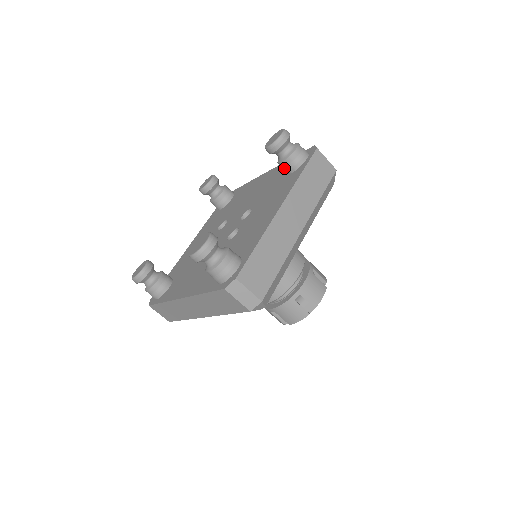
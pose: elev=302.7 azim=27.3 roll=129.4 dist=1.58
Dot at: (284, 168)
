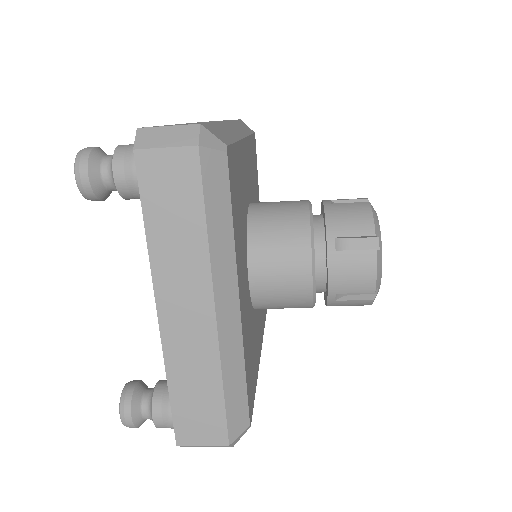
Dot at: occluded
